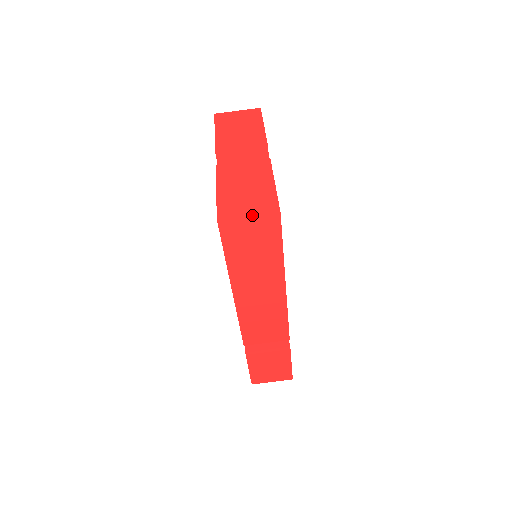
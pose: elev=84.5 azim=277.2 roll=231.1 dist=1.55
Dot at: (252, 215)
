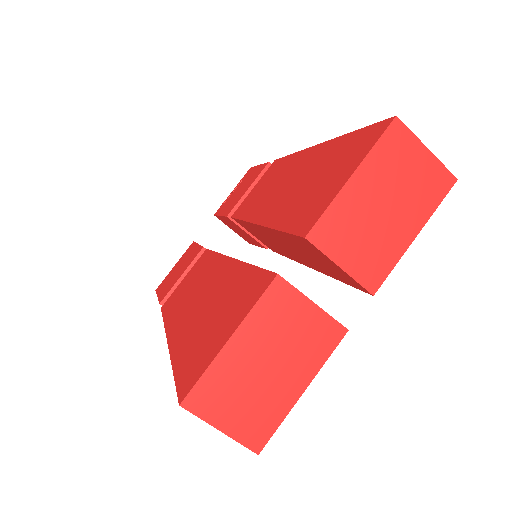
Dot at: (225, 434)
